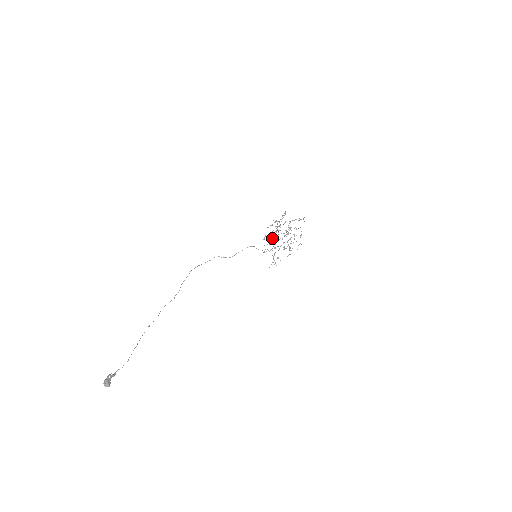
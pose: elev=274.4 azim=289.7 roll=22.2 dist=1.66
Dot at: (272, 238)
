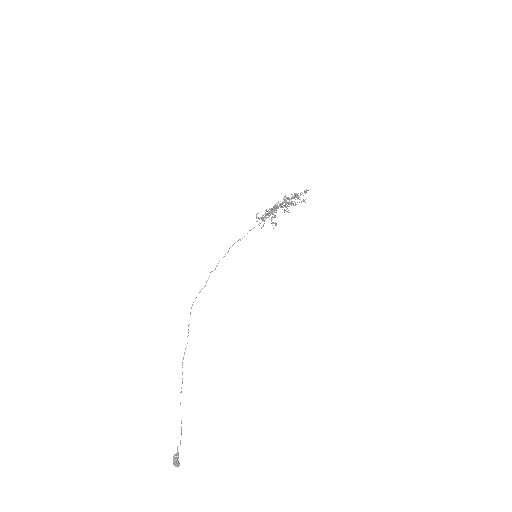
Dot at: (267, 214)
